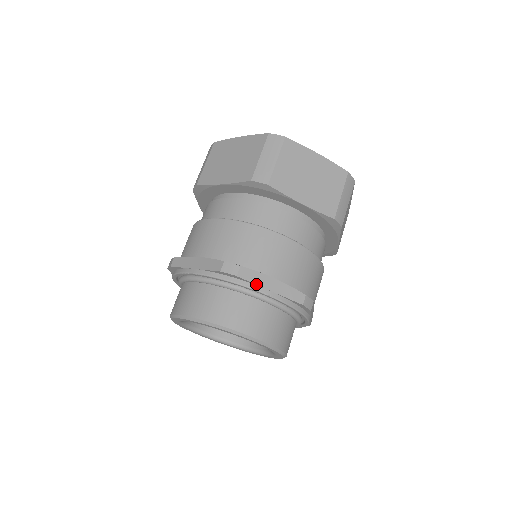
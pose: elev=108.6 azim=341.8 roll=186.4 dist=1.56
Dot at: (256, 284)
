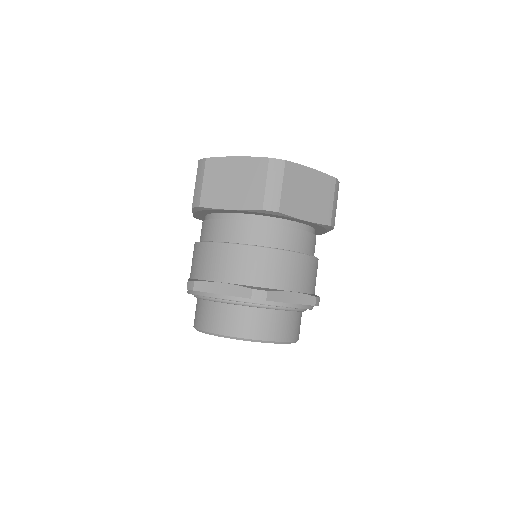
Dot at: (281, 302)
